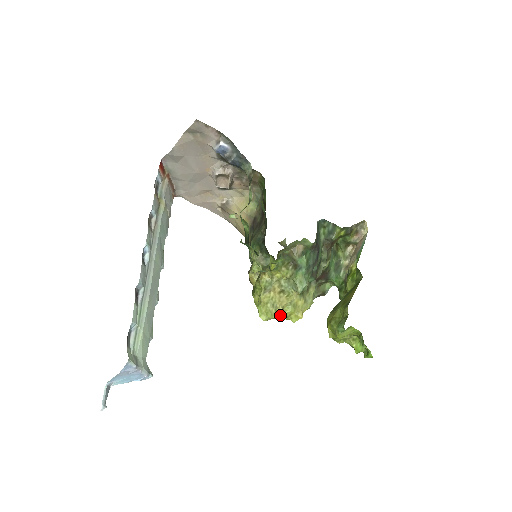
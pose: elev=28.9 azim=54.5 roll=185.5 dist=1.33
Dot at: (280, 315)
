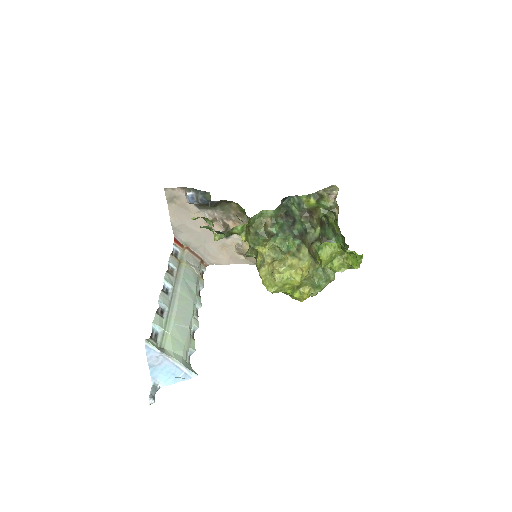
Dot at: (278, 277)
